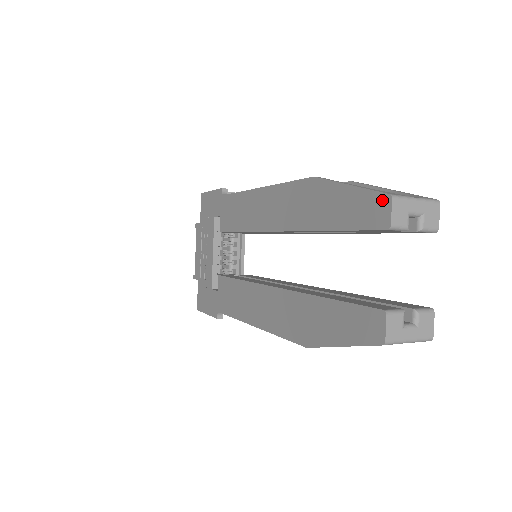
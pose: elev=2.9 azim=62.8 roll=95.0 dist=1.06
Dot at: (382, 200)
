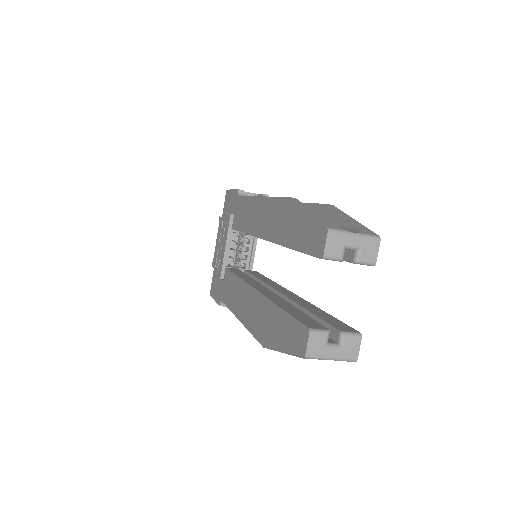
Dot at: (322, 231)
